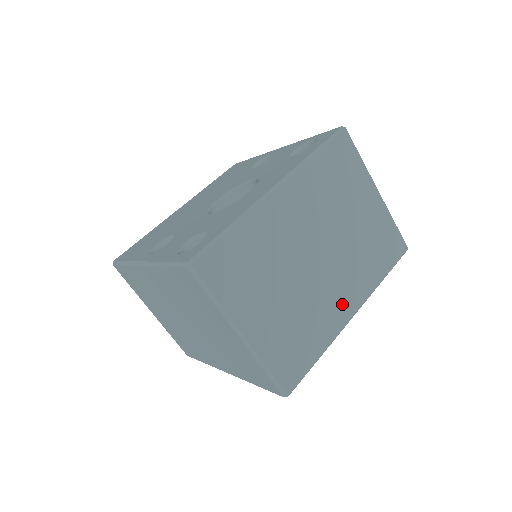
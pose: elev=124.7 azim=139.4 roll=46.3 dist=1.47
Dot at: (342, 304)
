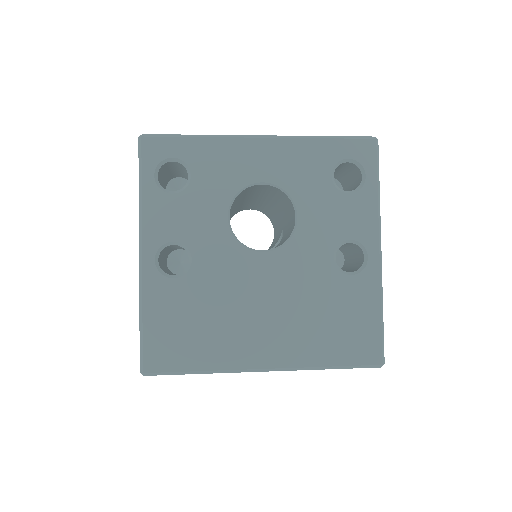
Dot at: occluded
